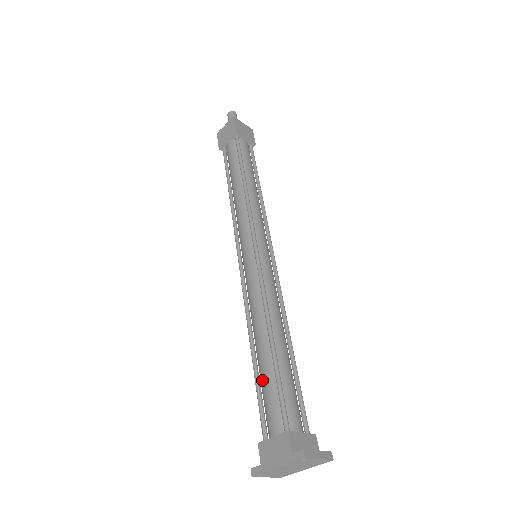
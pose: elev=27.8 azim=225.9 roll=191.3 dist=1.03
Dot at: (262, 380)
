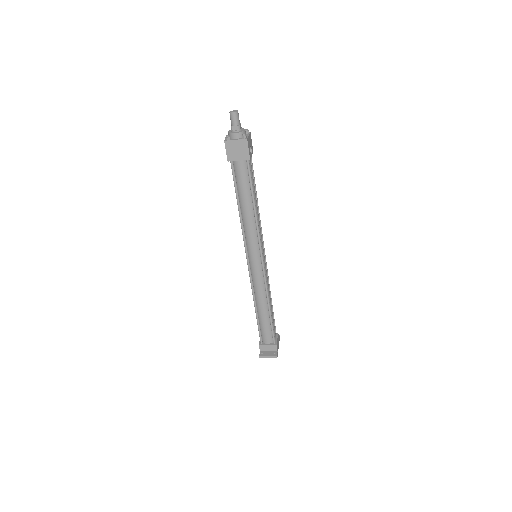
Dot at: occluded
